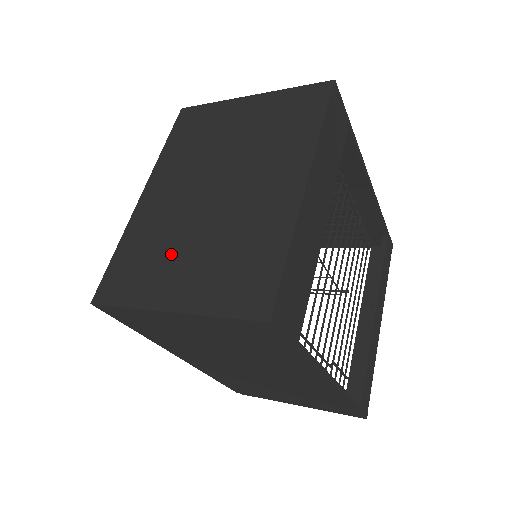
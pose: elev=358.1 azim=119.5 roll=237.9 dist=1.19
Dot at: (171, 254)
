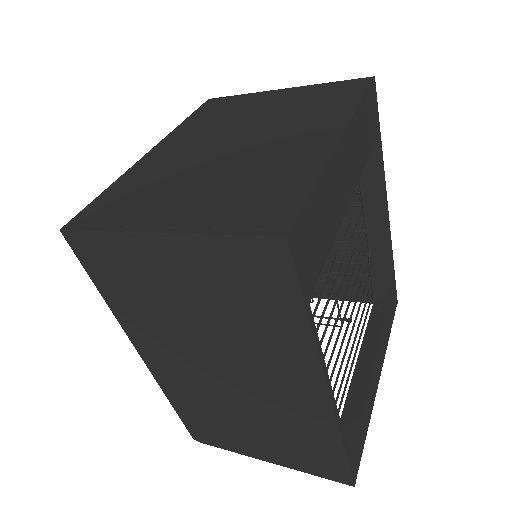
Dot at: (172, 189)
